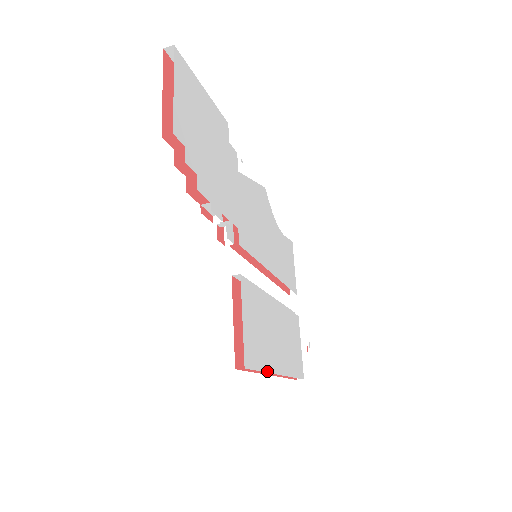
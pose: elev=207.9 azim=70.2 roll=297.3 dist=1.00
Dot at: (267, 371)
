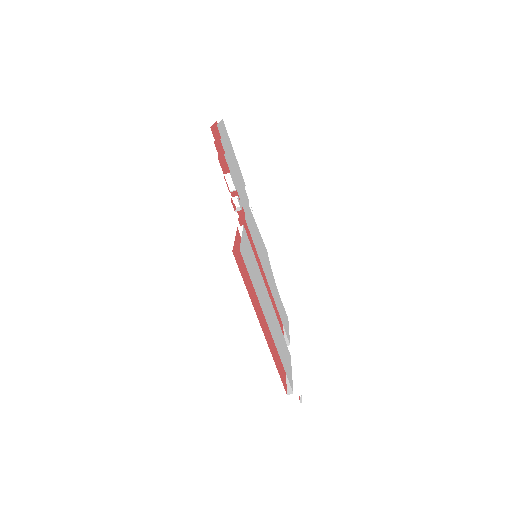
Dot at: (257, 296)
